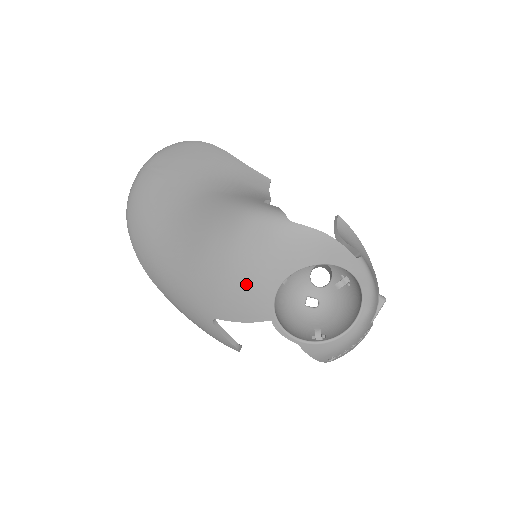
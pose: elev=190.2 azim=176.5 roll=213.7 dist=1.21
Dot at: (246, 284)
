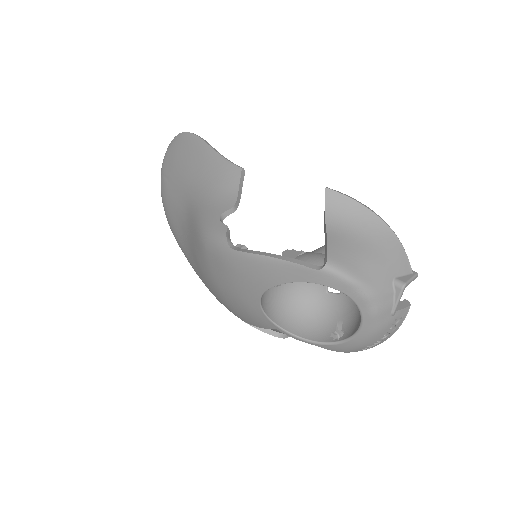
Dot at: (236, 303)
